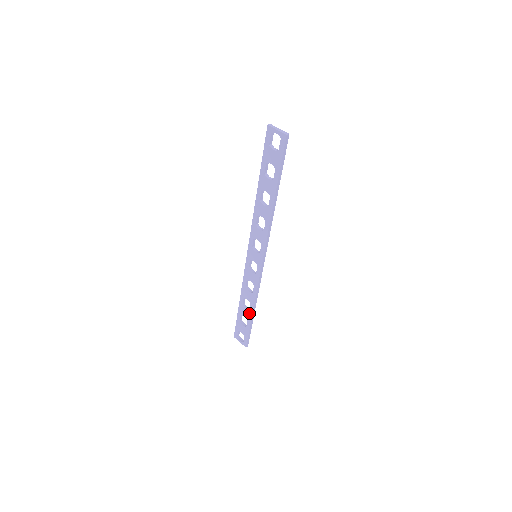
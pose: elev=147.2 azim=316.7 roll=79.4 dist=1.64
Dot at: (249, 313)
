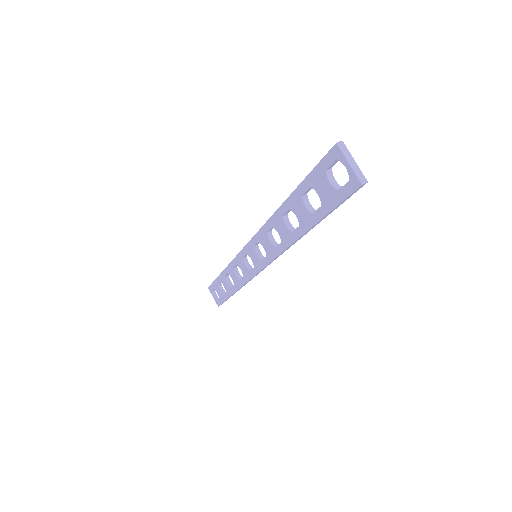
Dot at: (230, 289)
